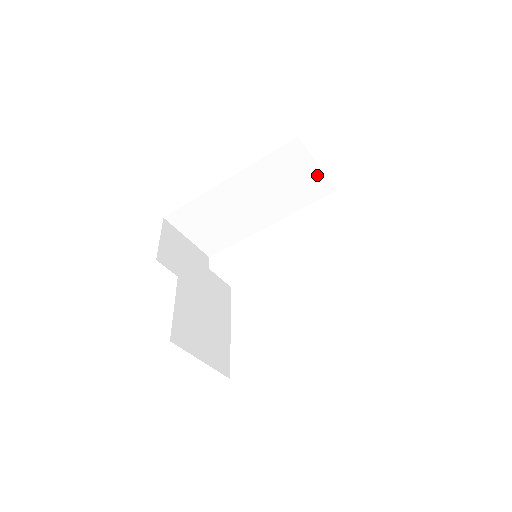
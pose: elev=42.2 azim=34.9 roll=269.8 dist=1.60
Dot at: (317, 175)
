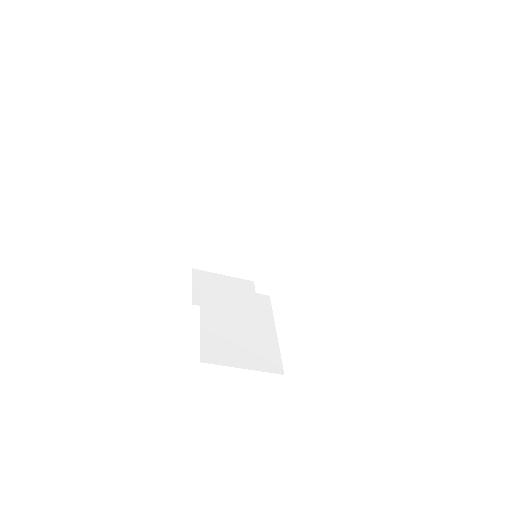
Dot at: (280, 159)
